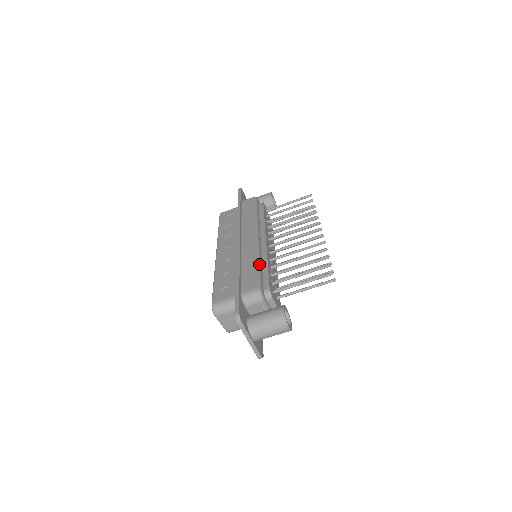
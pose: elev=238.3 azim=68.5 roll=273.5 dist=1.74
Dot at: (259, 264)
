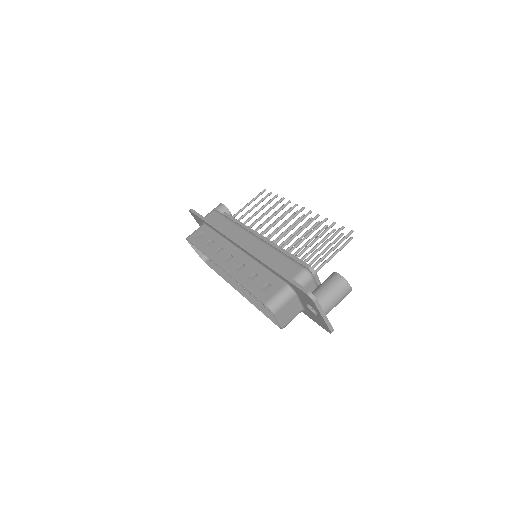
Dot at: (282, 252)
